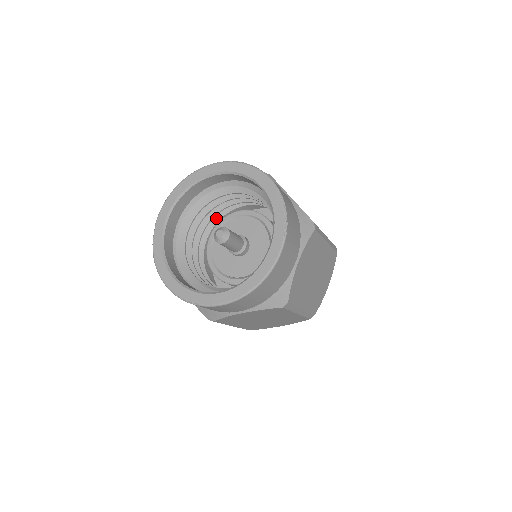
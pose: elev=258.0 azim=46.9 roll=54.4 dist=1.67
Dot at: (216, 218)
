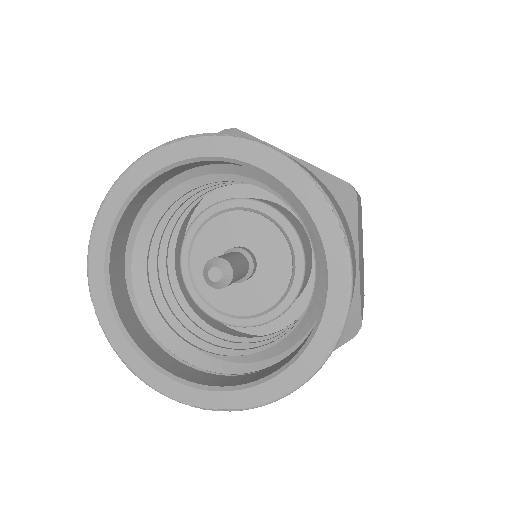
Dot at: occluded
